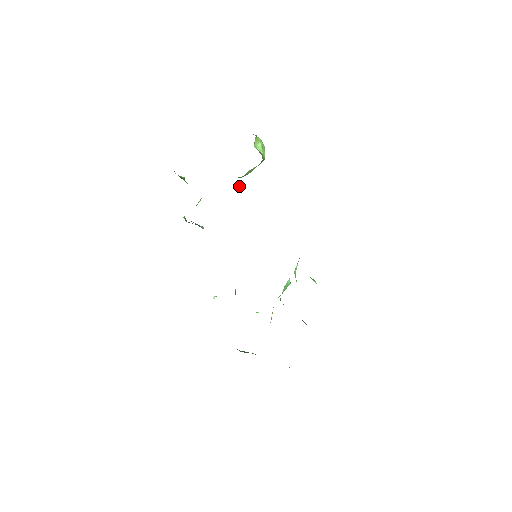
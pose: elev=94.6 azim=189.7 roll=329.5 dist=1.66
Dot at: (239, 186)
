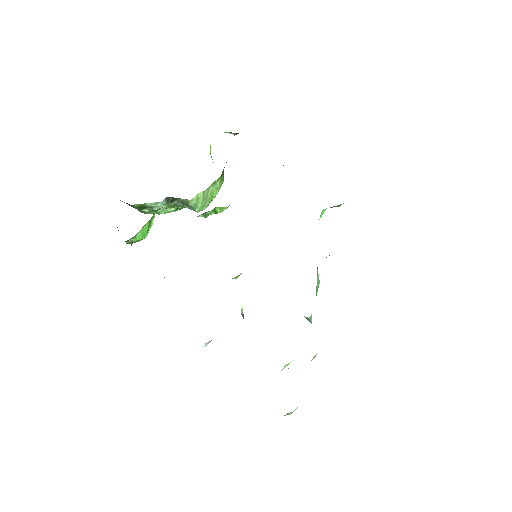
Dot at: occluded
